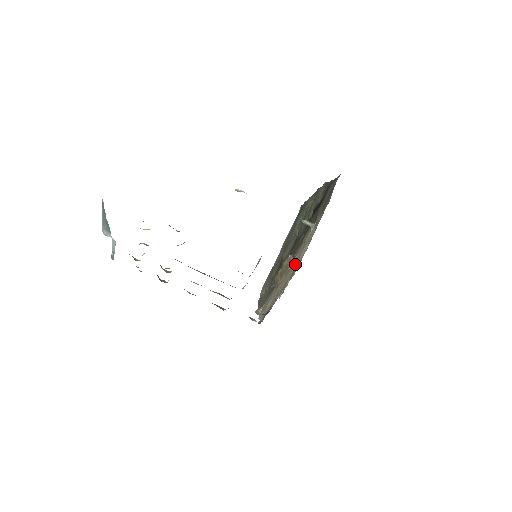
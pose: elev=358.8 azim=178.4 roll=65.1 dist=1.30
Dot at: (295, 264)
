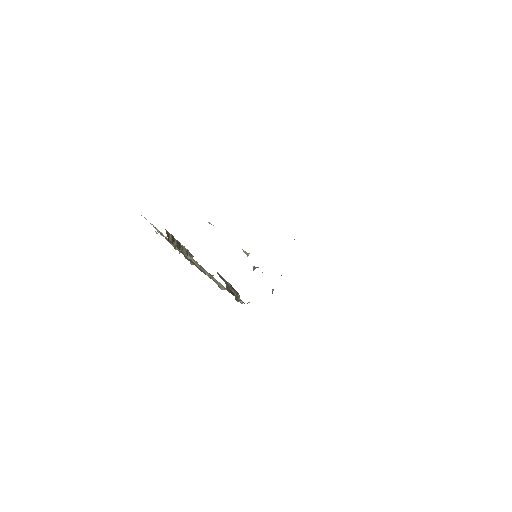
Dot at: occluded
